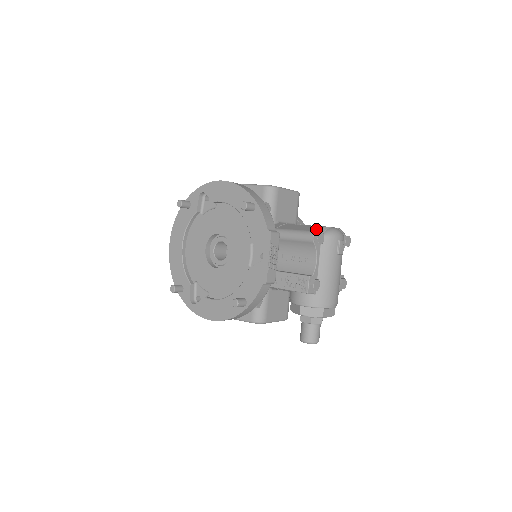
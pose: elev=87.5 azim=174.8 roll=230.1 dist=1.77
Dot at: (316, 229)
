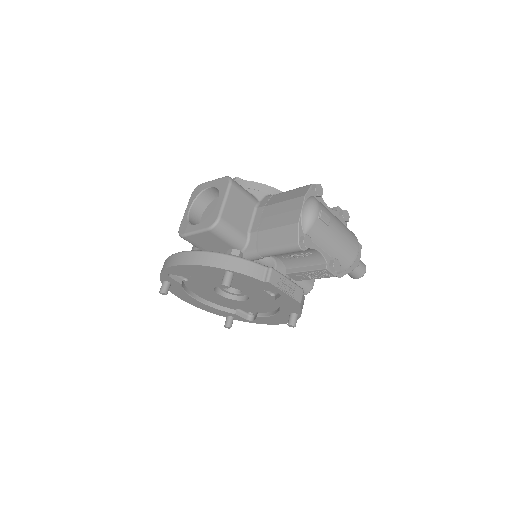
Dot at: (295, 237)
